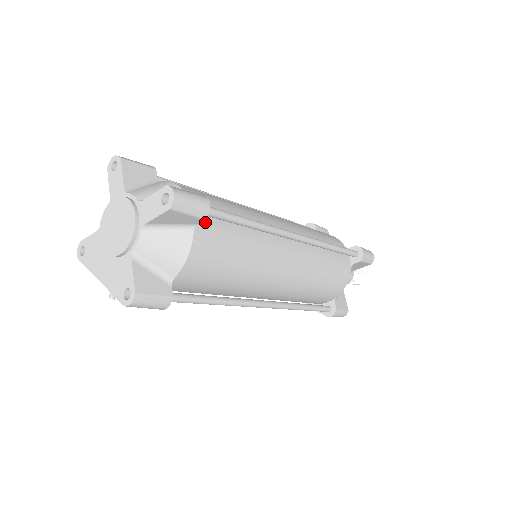
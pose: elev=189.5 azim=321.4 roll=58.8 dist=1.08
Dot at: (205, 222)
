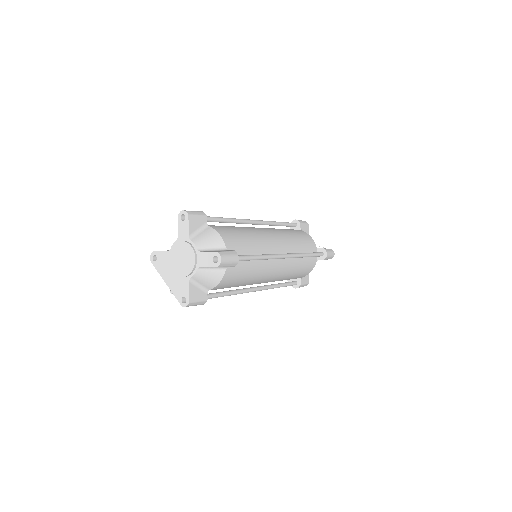
Dot at: occluded
